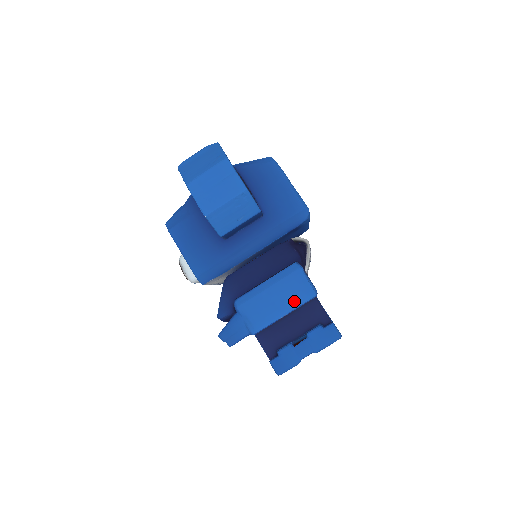
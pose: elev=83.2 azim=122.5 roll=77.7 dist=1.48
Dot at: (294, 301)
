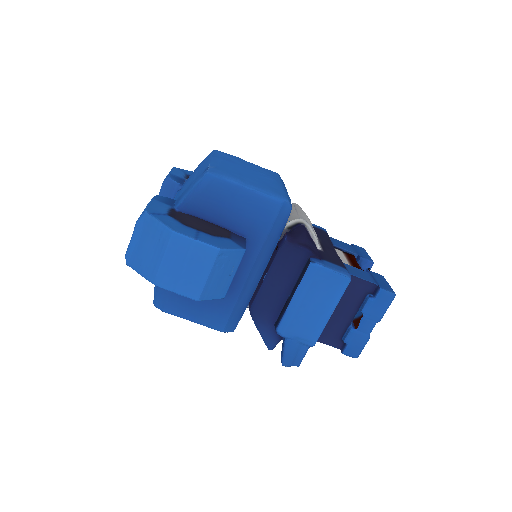
Dot at: (333, 298)
